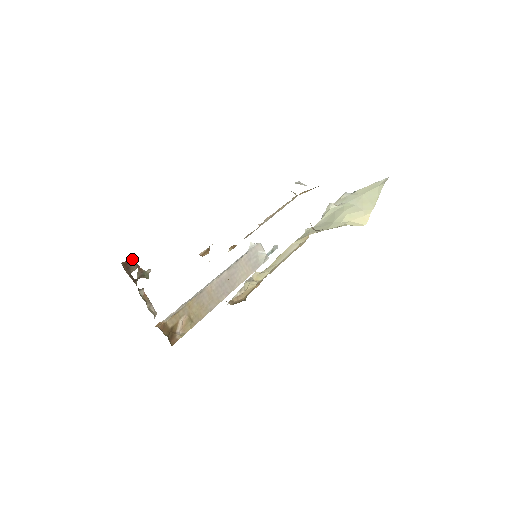
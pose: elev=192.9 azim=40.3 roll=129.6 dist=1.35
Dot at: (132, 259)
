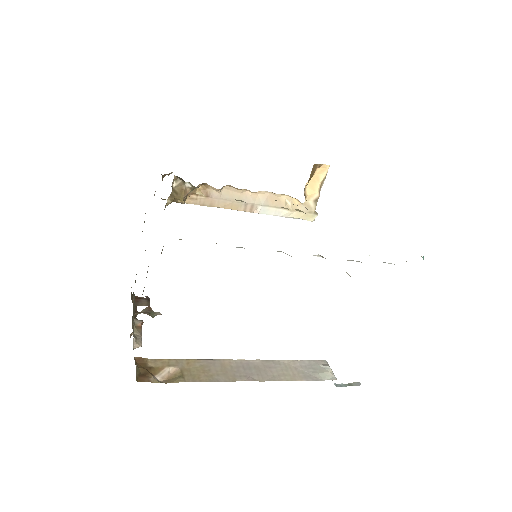
Dot at: (147, 299)
